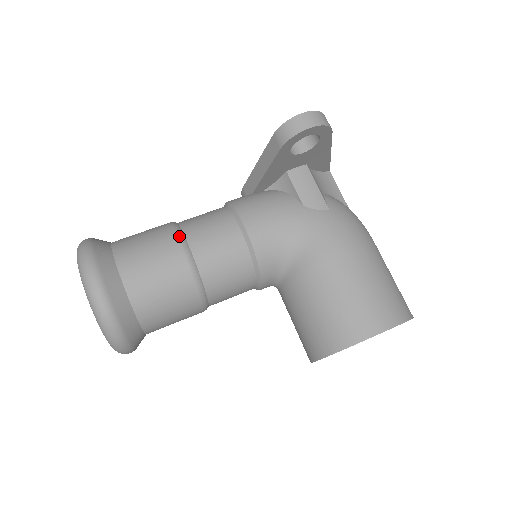
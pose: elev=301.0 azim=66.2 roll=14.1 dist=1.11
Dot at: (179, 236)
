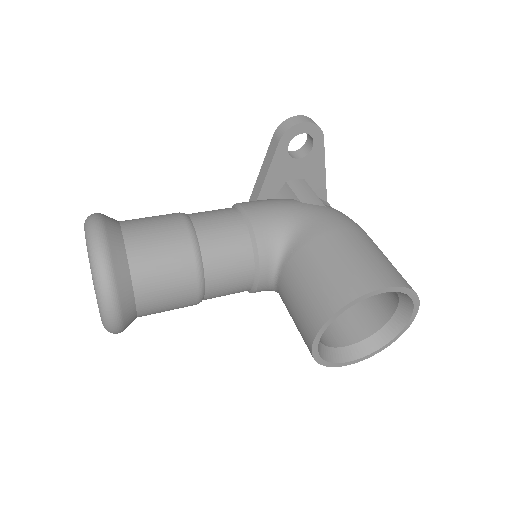
Dot at: (183, 214)
